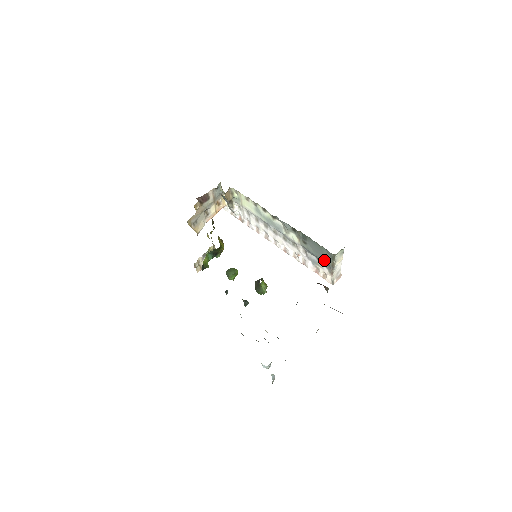
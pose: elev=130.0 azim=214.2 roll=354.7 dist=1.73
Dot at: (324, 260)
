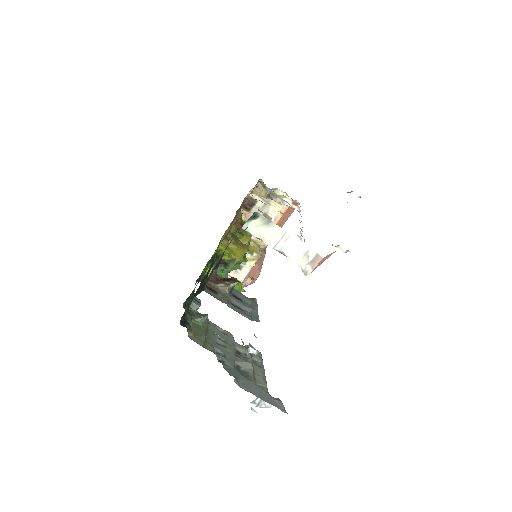
Dot at: occluded
